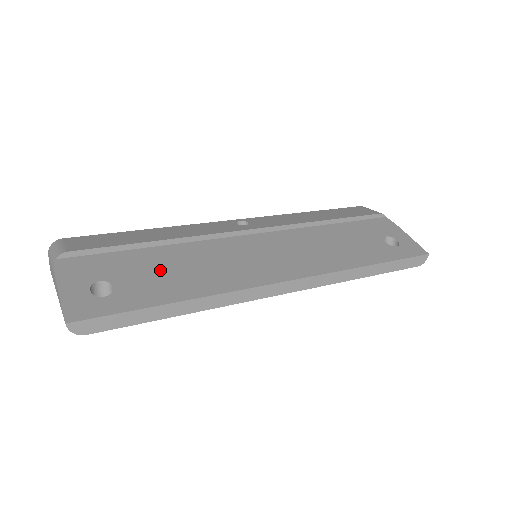
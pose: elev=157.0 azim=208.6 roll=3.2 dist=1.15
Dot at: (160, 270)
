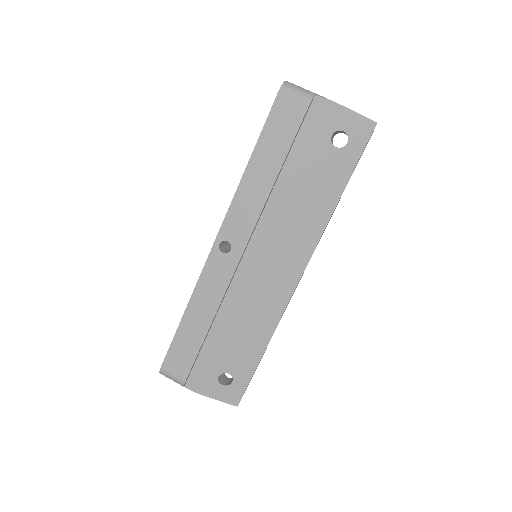
Dot at: (233, 342)
